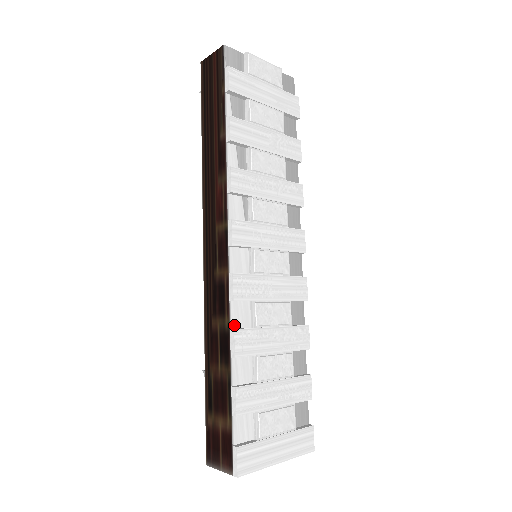
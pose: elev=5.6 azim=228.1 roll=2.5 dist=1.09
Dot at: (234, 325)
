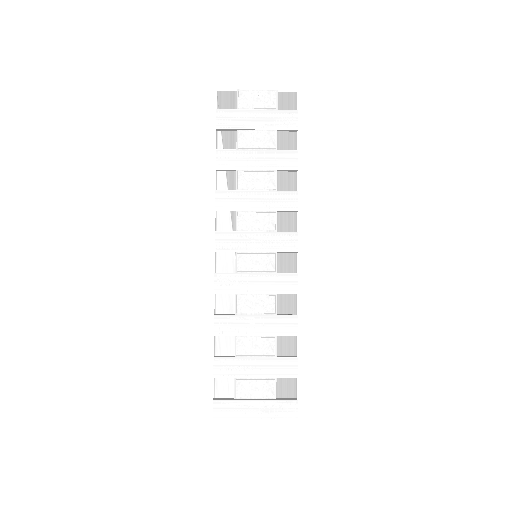
Dot at: (219, 311)
